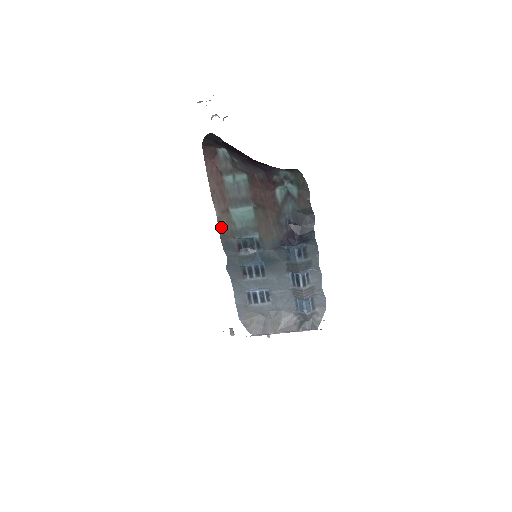
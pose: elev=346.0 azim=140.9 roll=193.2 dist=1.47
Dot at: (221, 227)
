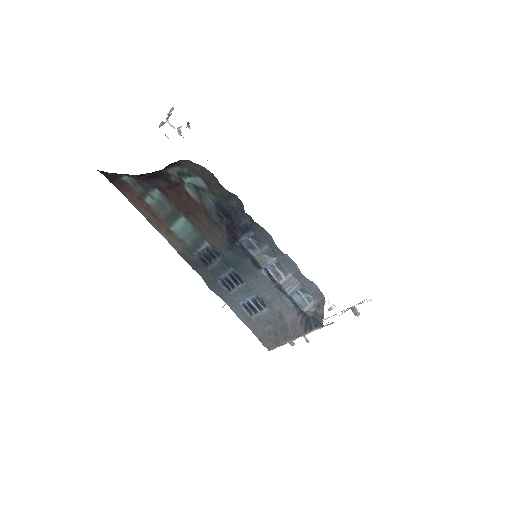
Dot at: (177, 249)
